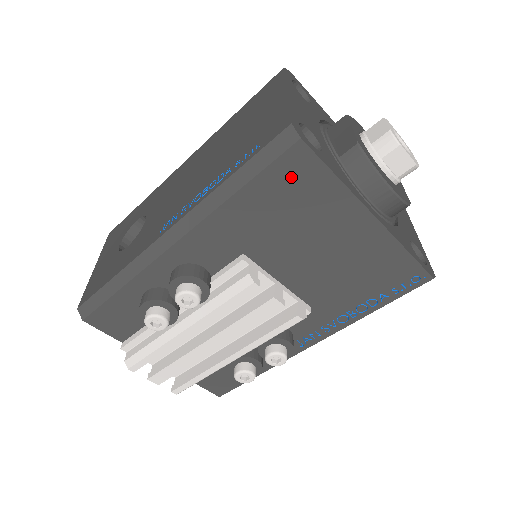
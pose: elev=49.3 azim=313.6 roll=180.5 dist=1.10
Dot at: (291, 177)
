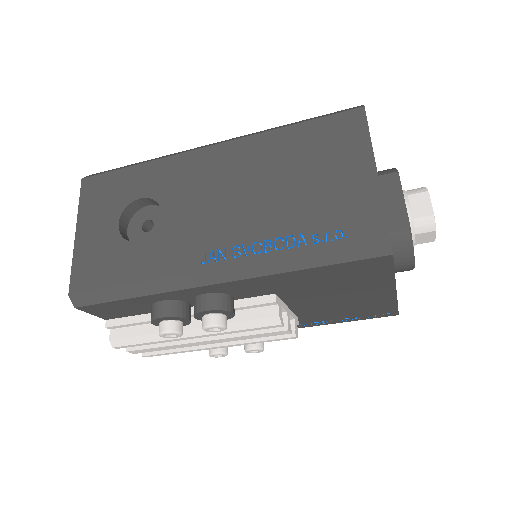
Dot at: (361, 268)
